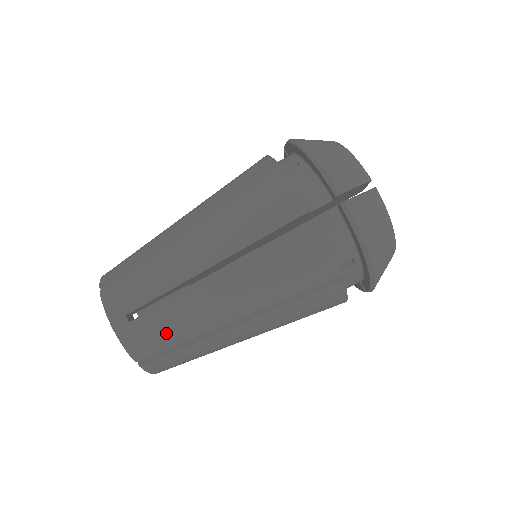
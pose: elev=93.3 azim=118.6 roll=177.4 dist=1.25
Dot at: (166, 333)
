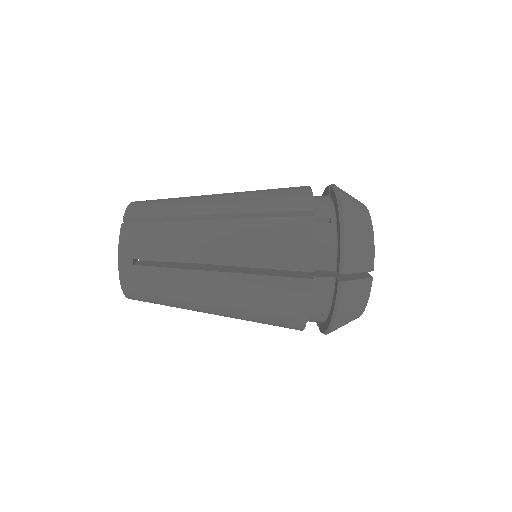
Dot at: (157, 287)
